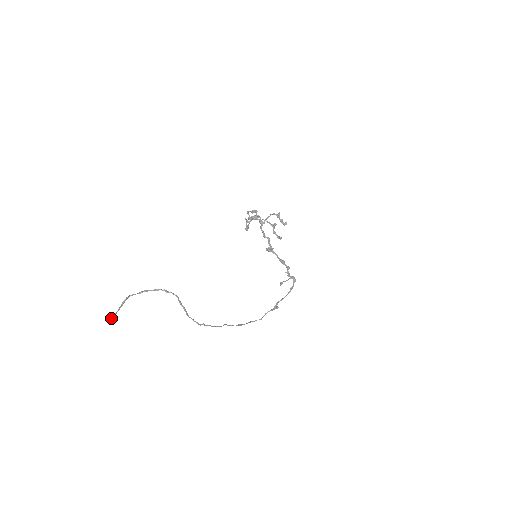
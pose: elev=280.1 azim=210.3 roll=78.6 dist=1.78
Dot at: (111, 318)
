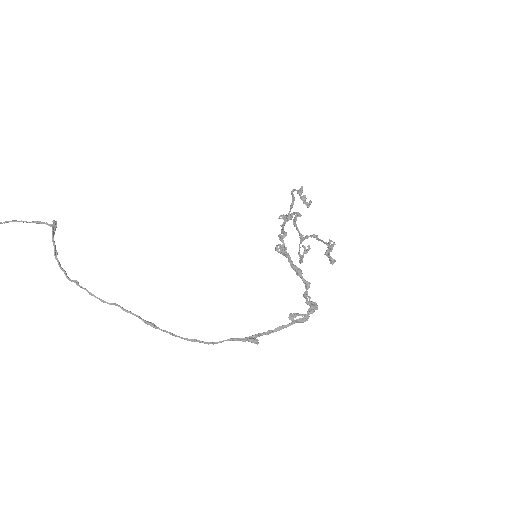
Dot at: out of frame
